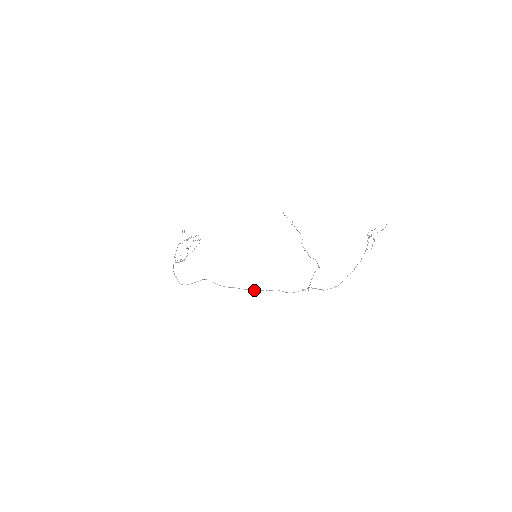
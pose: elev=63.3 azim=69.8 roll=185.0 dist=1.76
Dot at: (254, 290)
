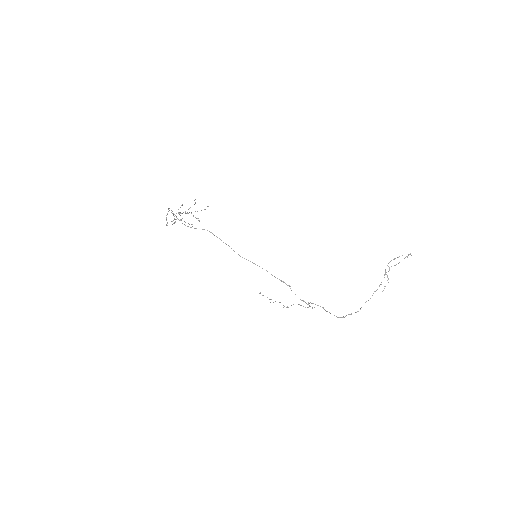
Dot at: (254, 263)
